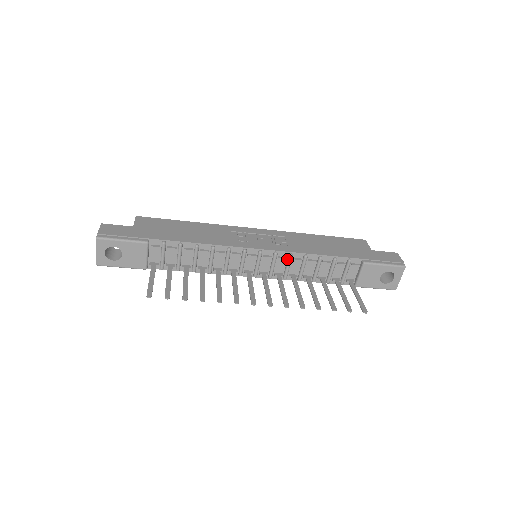
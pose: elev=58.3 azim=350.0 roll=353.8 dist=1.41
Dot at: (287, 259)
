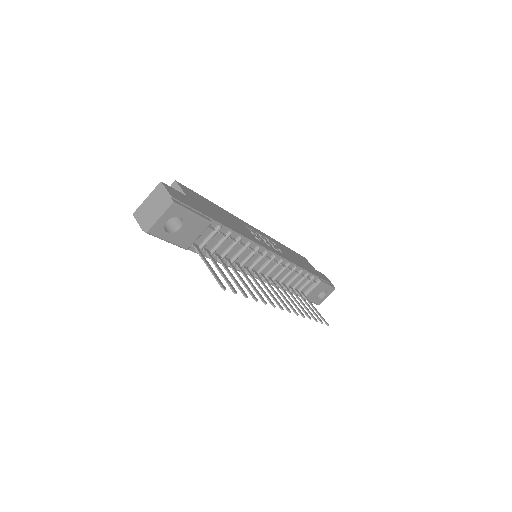
Dot at: (283, 266)
